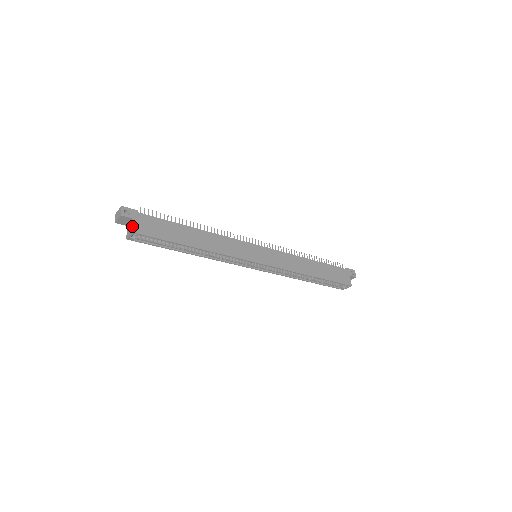
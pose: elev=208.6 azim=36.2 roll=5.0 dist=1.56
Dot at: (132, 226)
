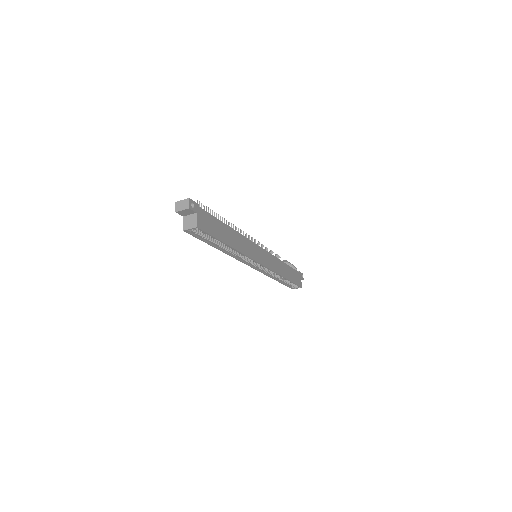
Dot at: (195, 220)
